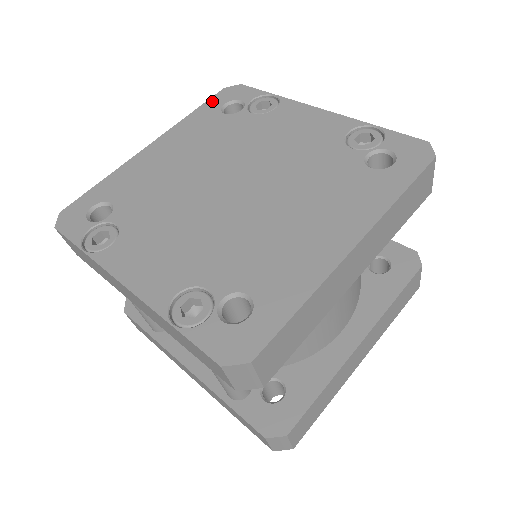
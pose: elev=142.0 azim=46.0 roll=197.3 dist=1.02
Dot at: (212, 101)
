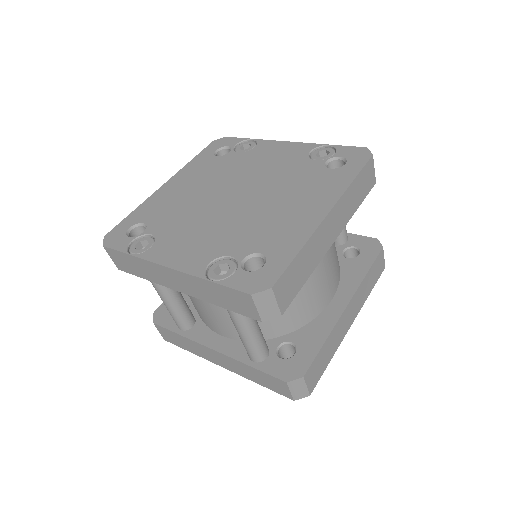
Dot at: (206, 150)
